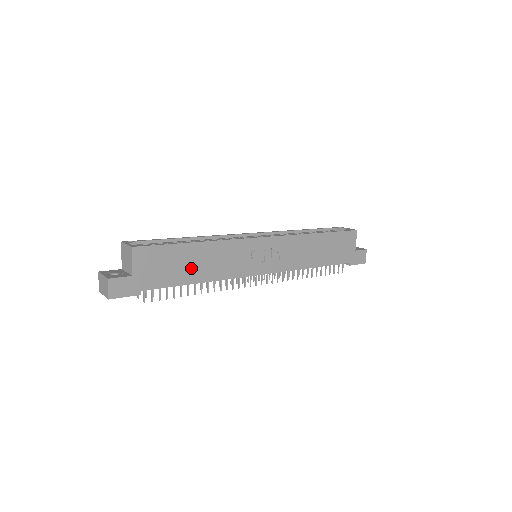
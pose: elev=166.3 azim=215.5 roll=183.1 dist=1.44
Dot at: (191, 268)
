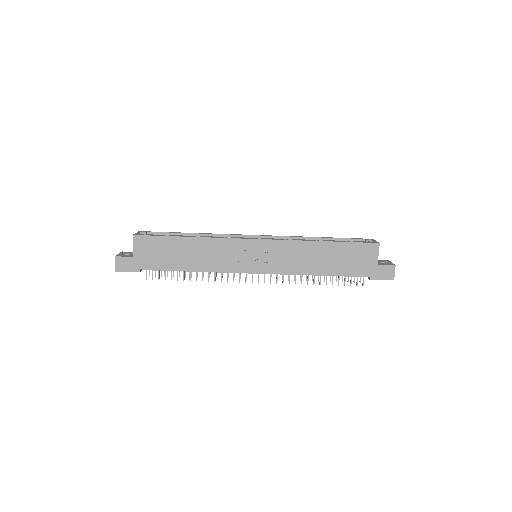
Dot at: (183, 257)
